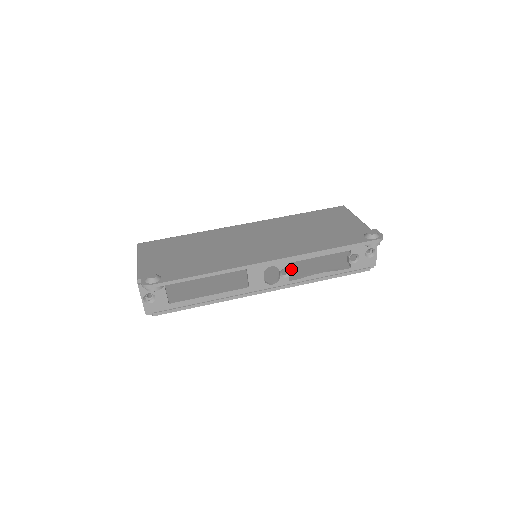
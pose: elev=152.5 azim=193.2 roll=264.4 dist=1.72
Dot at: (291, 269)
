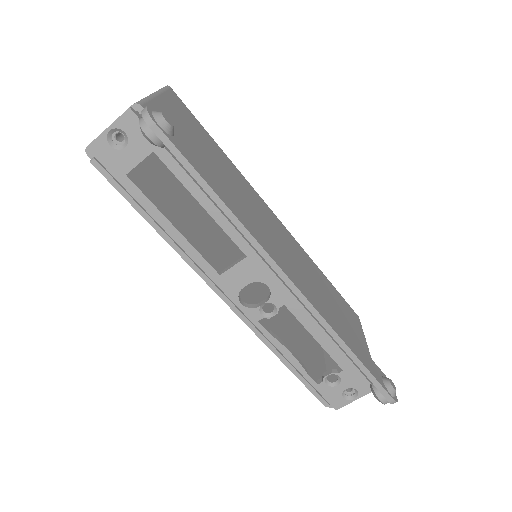
Dot at: (264, 311)
